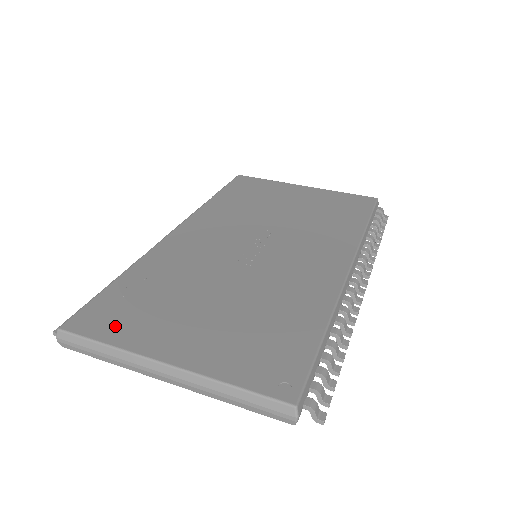
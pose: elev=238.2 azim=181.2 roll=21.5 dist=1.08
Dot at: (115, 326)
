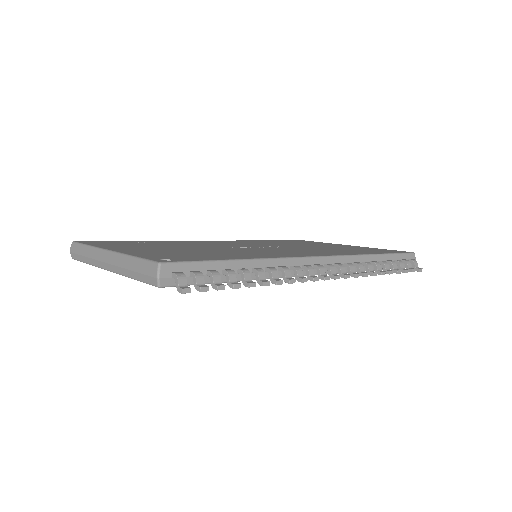
Dot at: (105, 244)
